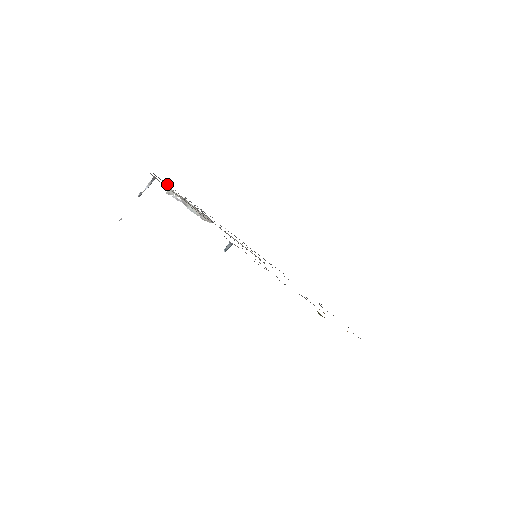
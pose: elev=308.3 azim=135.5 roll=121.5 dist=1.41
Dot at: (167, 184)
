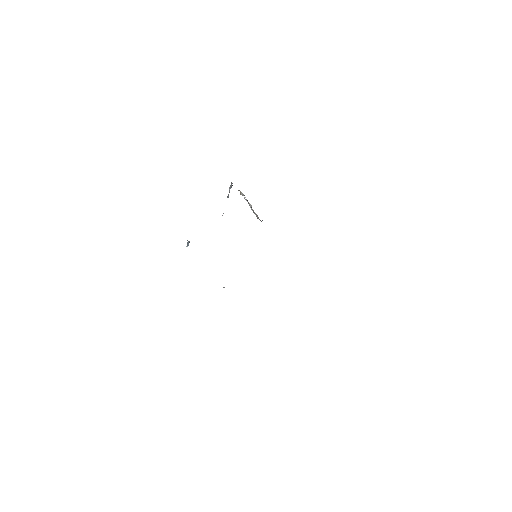
Dot at: occluded
